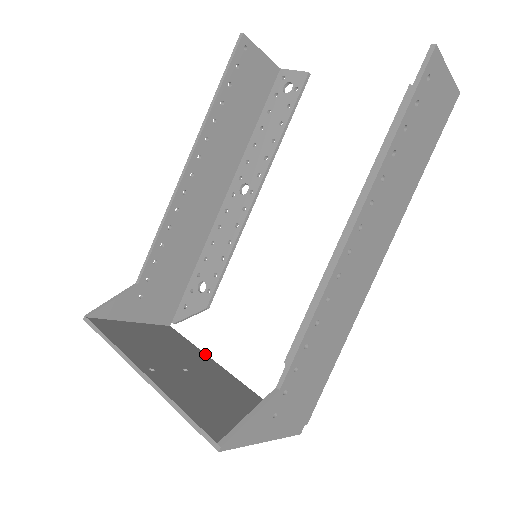
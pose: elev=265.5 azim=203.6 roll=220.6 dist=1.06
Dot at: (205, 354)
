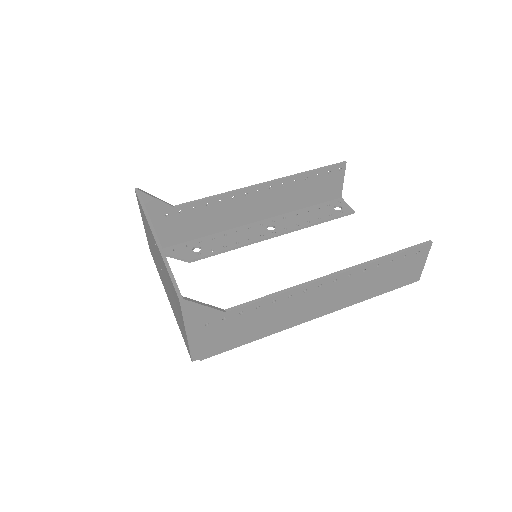
Dot at: occluded
